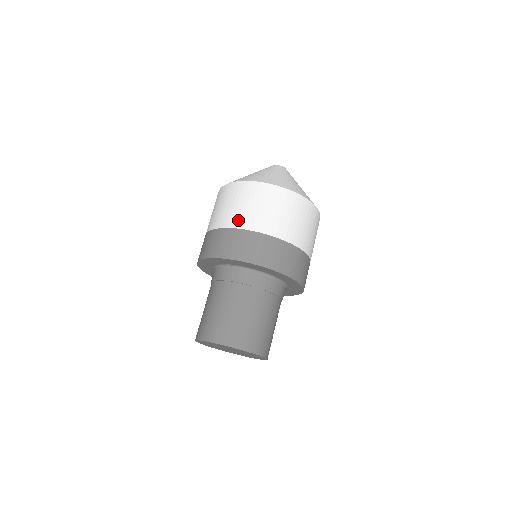
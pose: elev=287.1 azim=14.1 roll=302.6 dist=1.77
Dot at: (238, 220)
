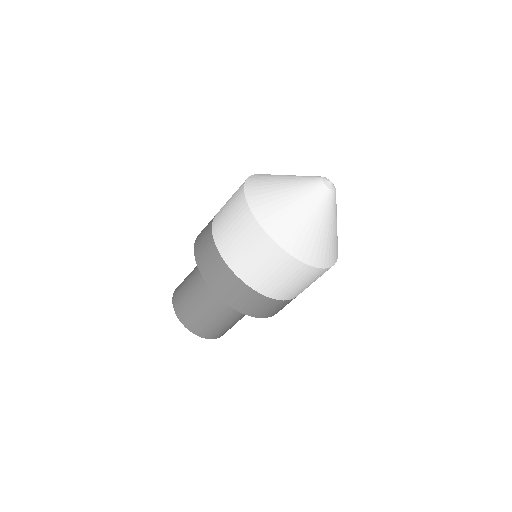
Dot at: (256, 282)
